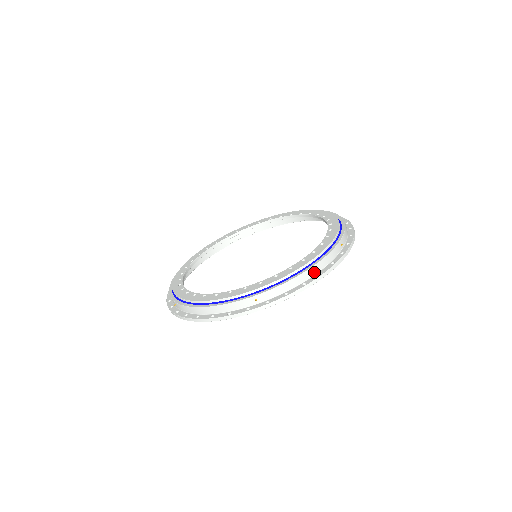
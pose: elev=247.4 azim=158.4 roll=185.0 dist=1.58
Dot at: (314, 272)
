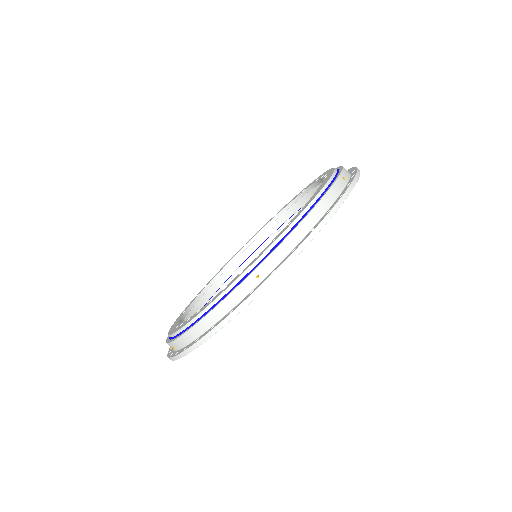
Dot at: (320, 213)
